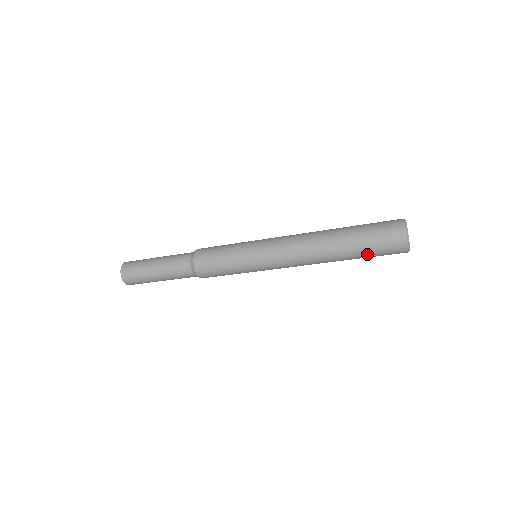
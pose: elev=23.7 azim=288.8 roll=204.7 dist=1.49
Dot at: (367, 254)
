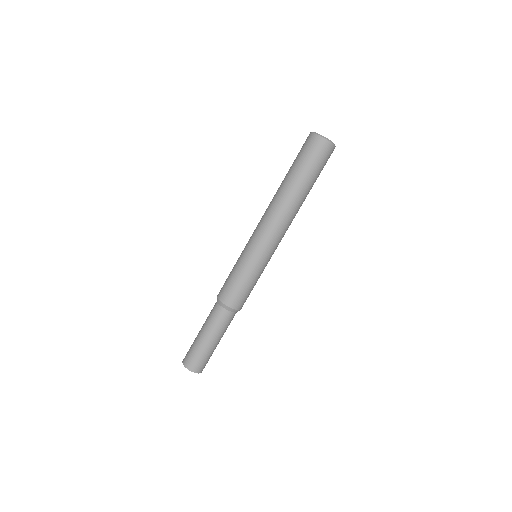
Dot at: (299, 165)
